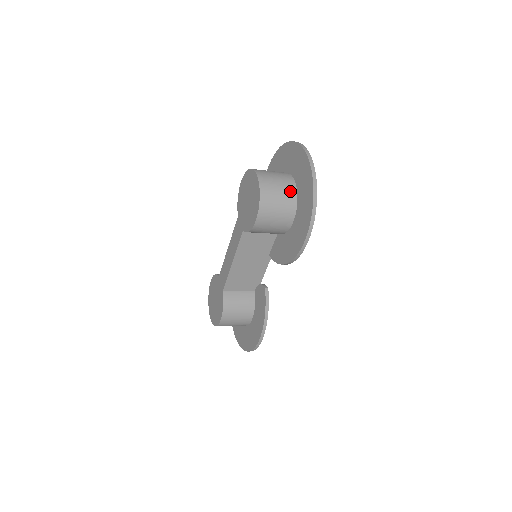
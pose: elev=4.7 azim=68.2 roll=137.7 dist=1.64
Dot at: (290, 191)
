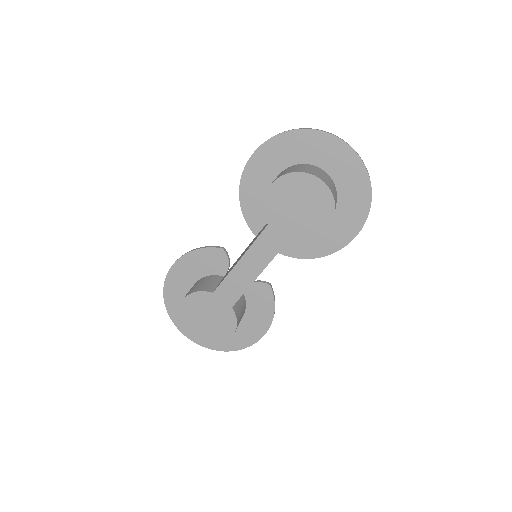
Dot at: (335, 188)
